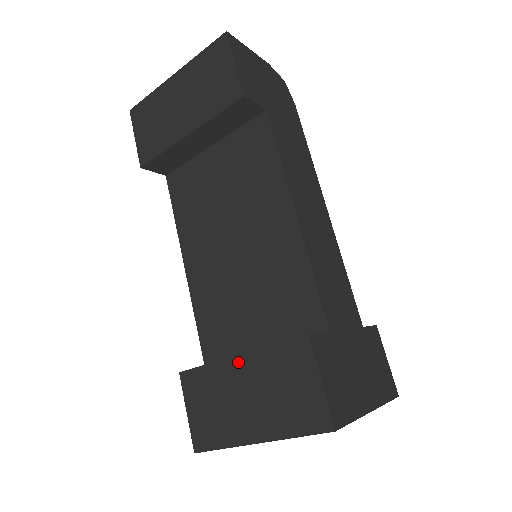
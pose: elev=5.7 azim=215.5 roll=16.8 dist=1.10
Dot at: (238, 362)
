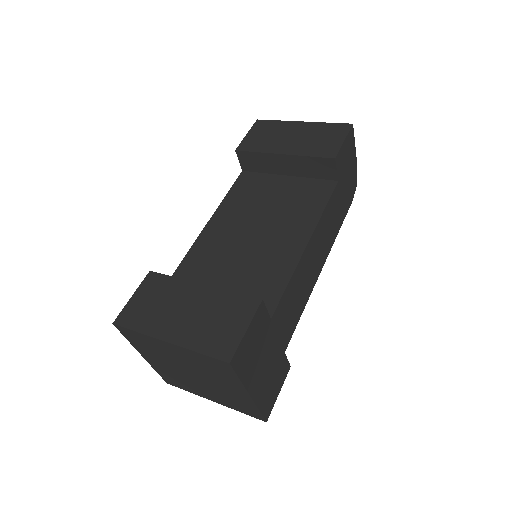
Dot at: (199, 288)
